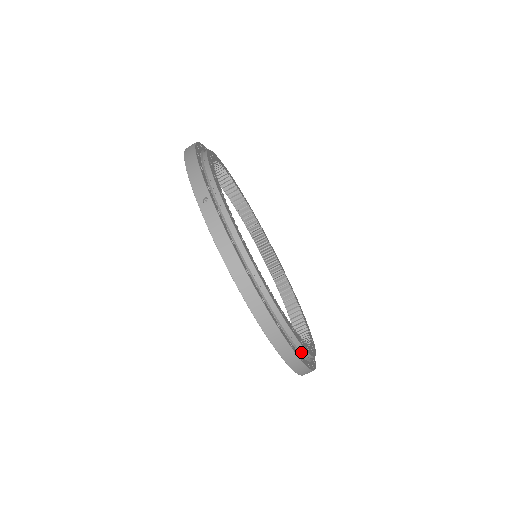
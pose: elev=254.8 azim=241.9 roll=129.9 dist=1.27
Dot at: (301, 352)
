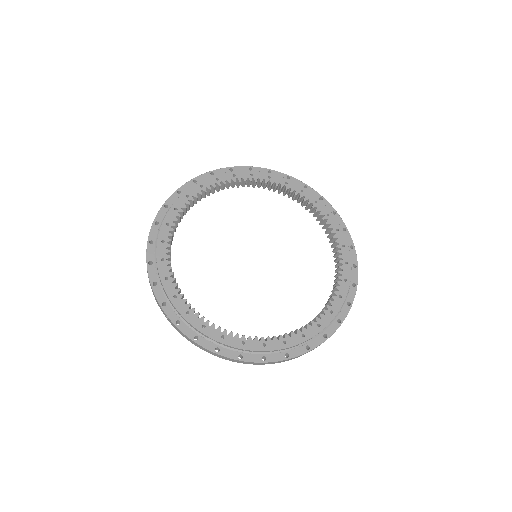
Dot at: (307, 341)
